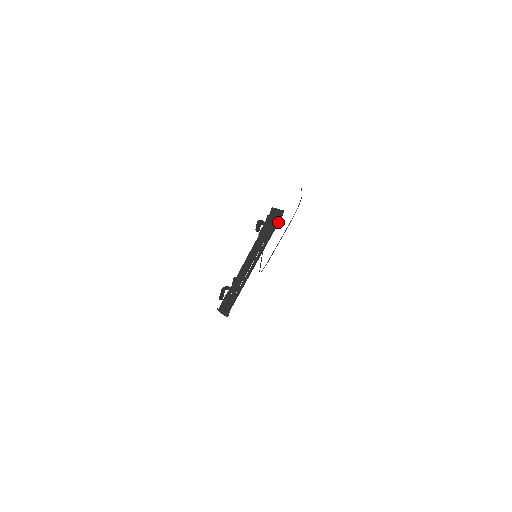
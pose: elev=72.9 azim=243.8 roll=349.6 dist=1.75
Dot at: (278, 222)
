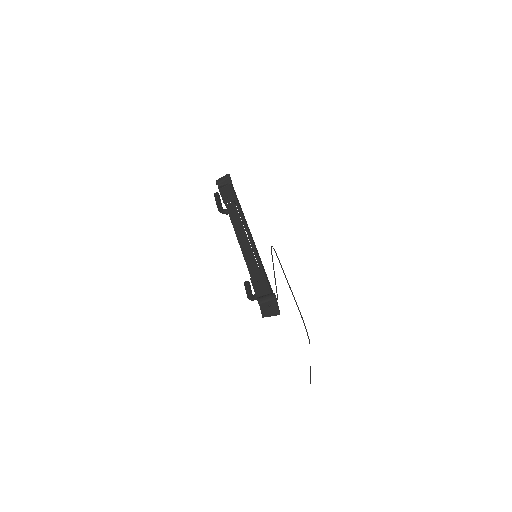
Dot at: (227, 175)
